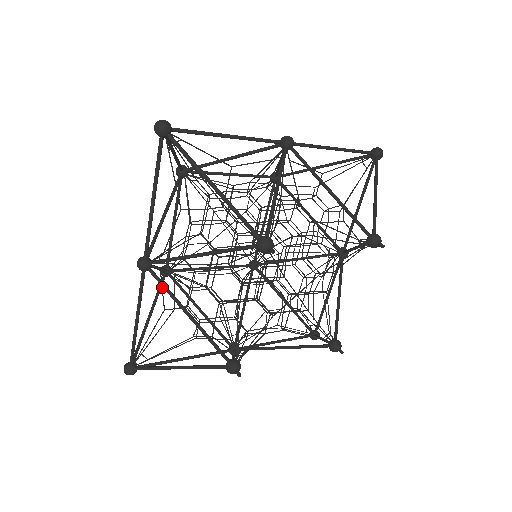
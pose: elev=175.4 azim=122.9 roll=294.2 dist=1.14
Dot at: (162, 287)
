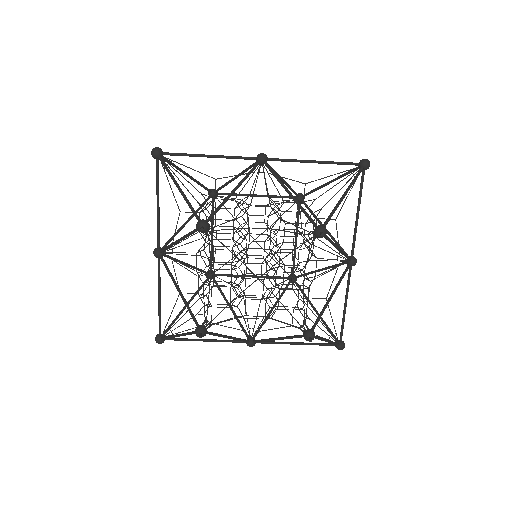
Dot at: (175, 273)
